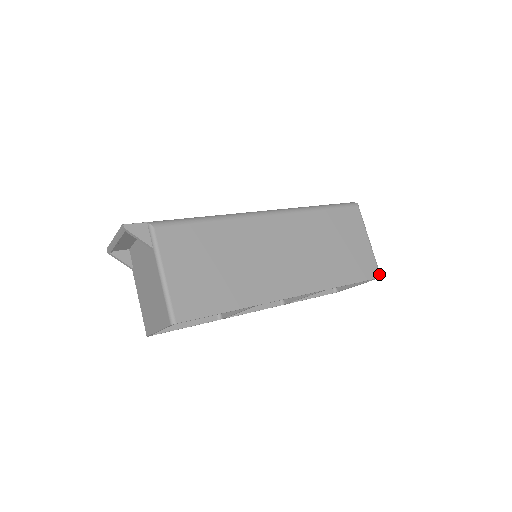
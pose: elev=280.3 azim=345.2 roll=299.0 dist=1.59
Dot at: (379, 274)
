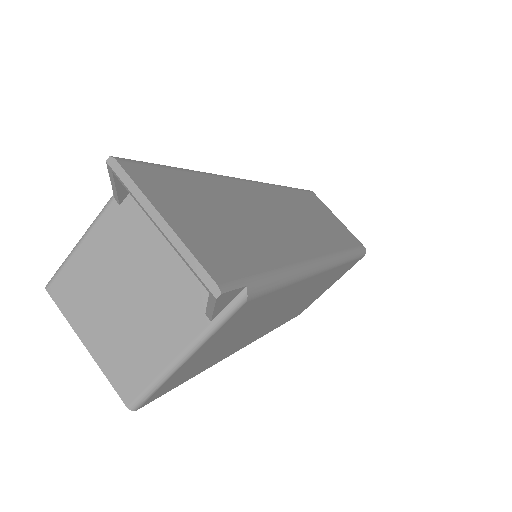
Dot at: occluded
